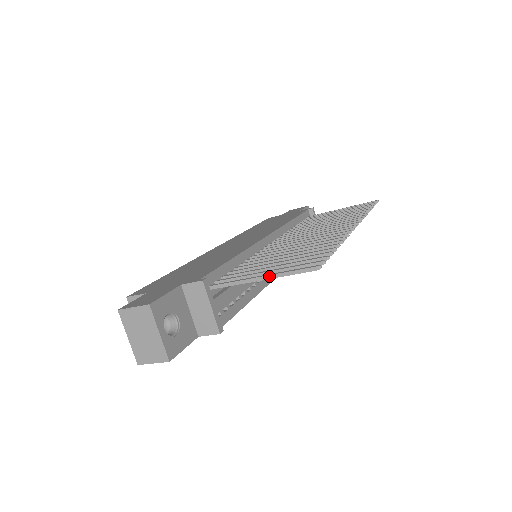
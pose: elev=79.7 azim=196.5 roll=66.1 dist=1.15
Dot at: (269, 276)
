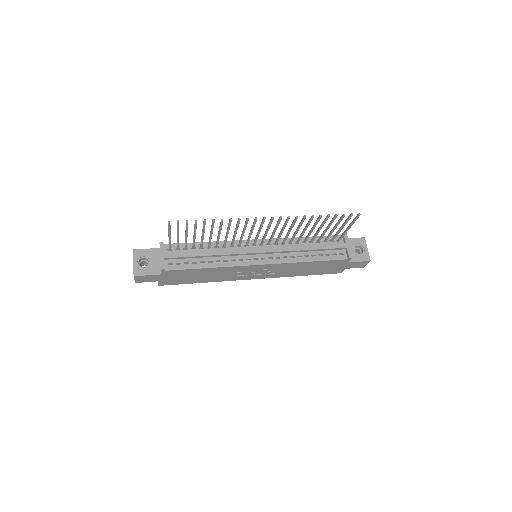
Dot at: (168, 234)
